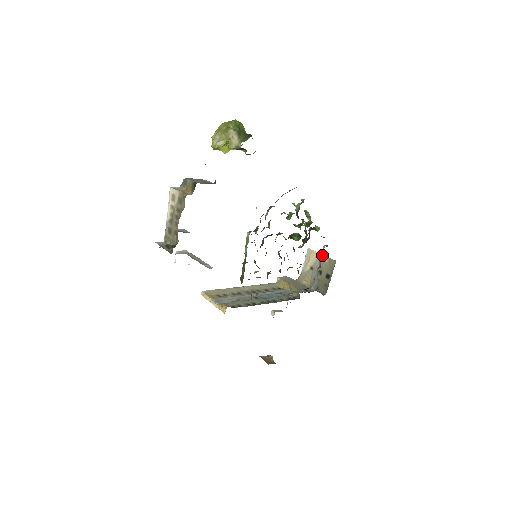
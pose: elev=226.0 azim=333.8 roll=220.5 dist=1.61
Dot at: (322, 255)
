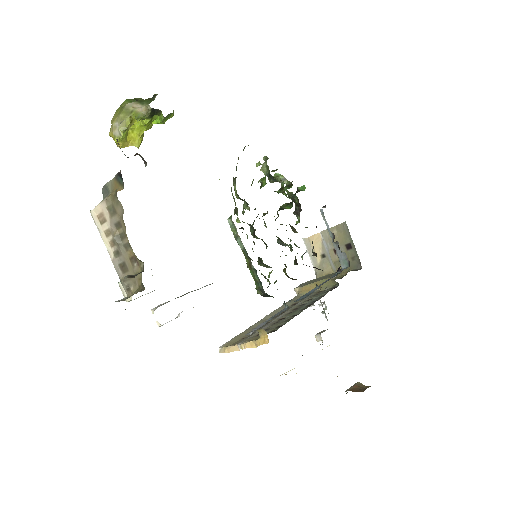
Dot at: (324, 231)
